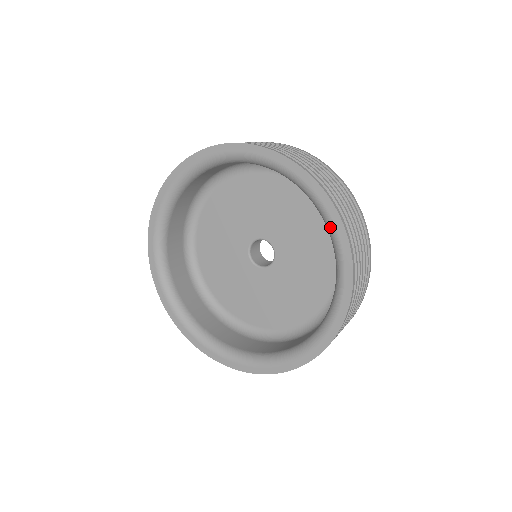
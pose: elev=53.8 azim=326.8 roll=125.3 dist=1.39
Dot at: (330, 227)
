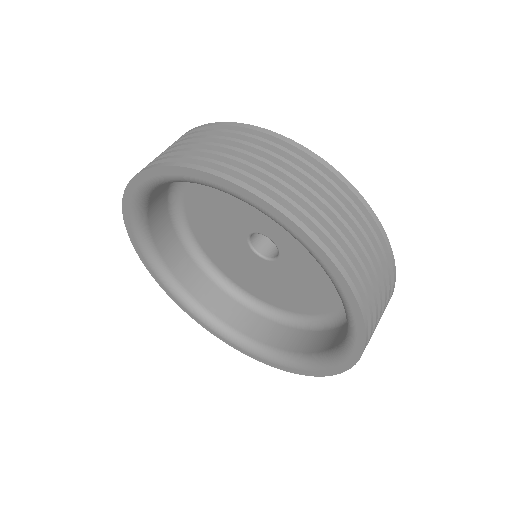
Dot at: (350, 329)
